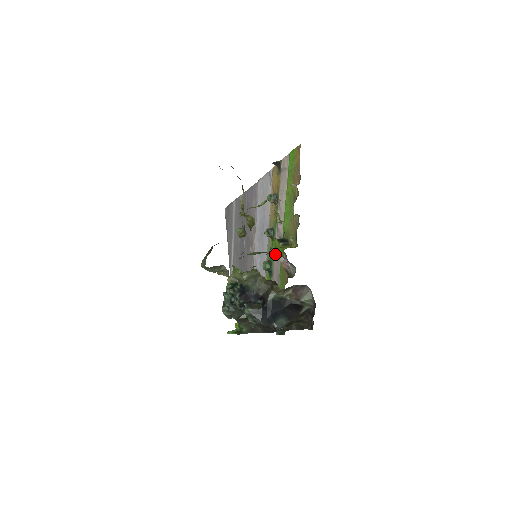
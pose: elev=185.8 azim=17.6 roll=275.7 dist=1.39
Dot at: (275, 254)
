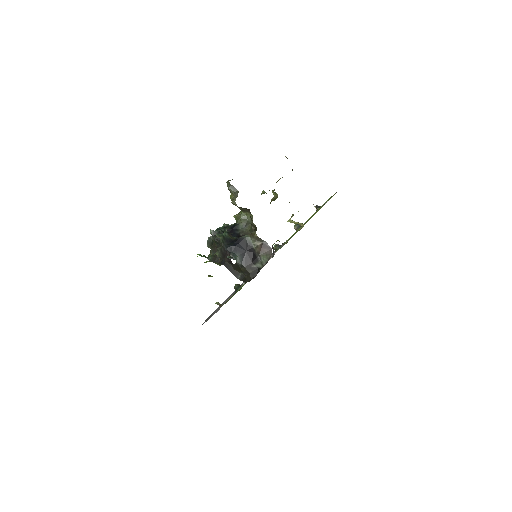
Dot at: occluded
